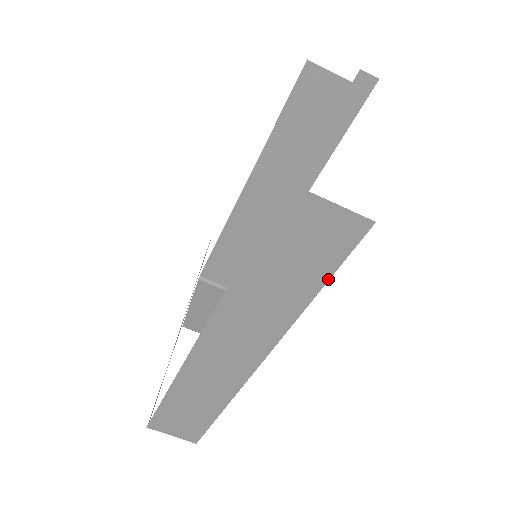
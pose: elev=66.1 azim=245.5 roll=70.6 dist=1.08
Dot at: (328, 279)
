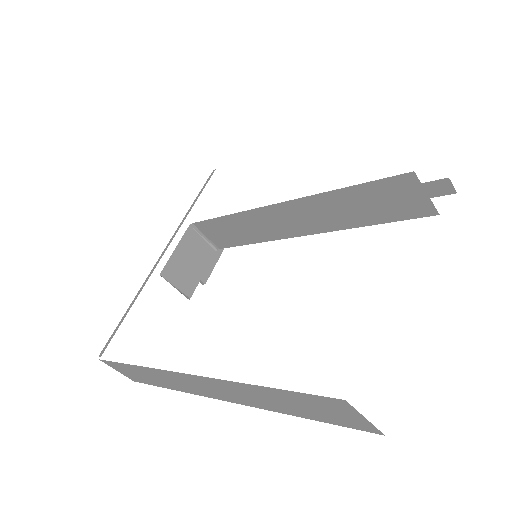
Dot at: (322, 421)
